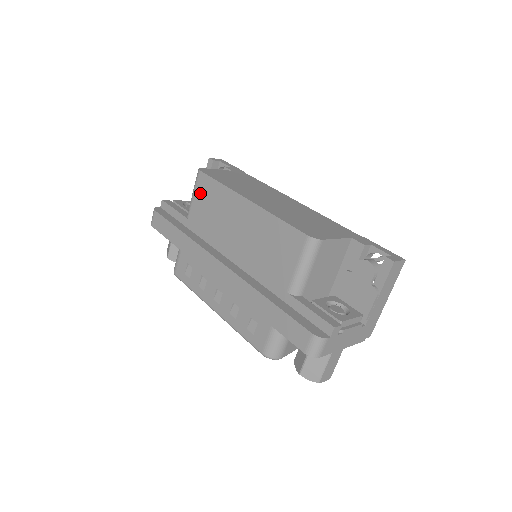
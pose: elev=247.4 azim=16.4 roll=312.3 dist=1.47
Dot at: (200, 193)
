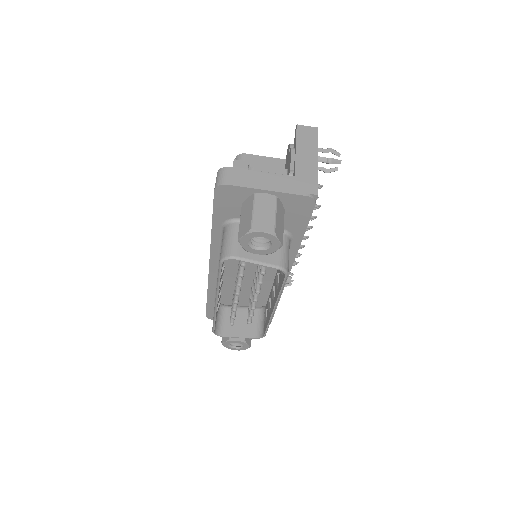
Dot at: occluded
